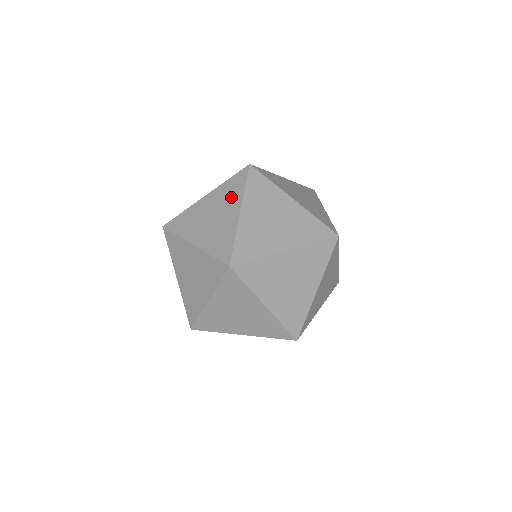
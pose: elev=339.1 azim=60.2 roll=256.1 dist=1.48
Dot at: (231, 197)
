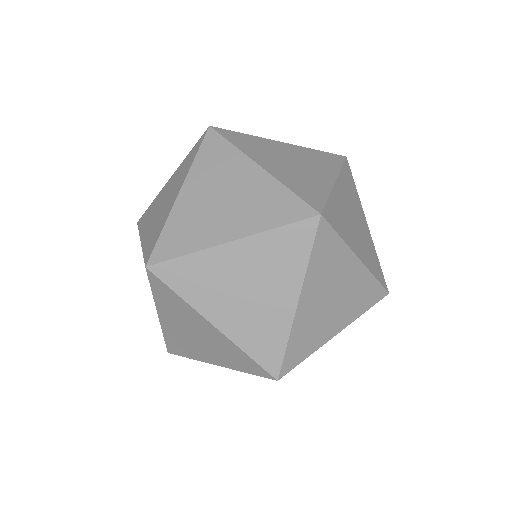
Dot at: (225, 164)
